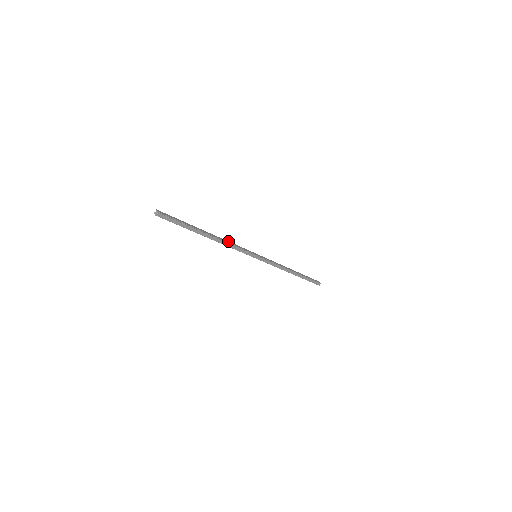
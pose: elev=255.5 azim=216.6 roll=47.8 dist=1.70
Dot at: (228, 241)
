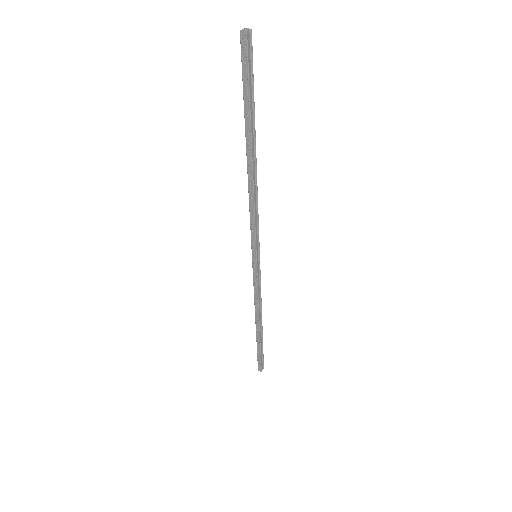
Dot at: occluded
